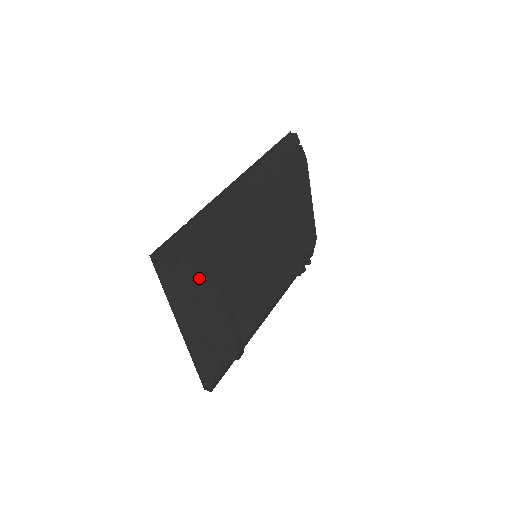
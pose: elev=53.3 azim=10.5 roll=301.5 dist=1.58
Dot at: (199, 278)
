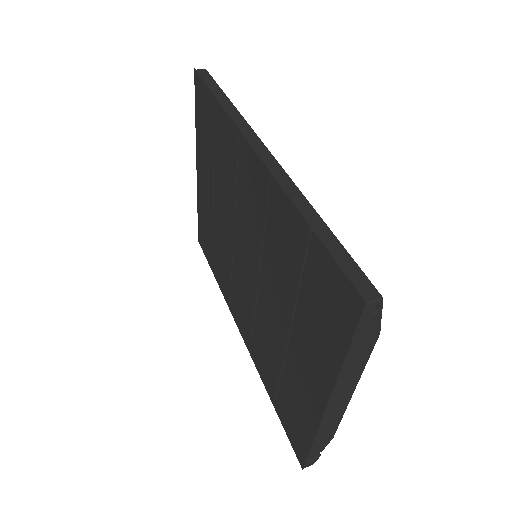
Dot at: occluded
